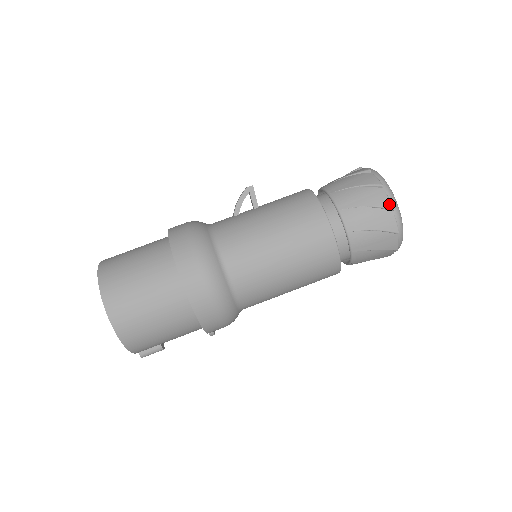
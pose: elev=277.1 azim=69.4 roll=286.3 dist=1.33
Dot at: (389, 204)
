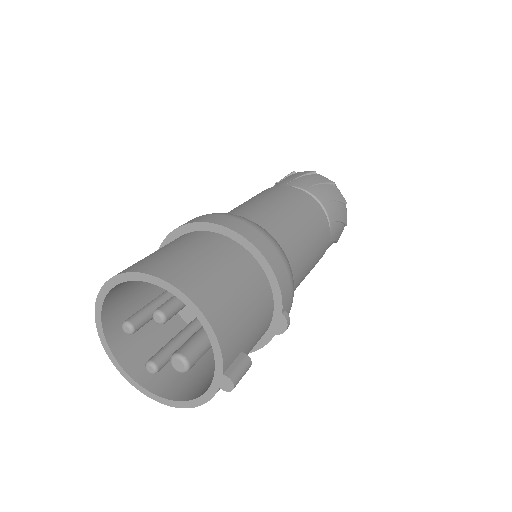
Dot at: (310, 171)
